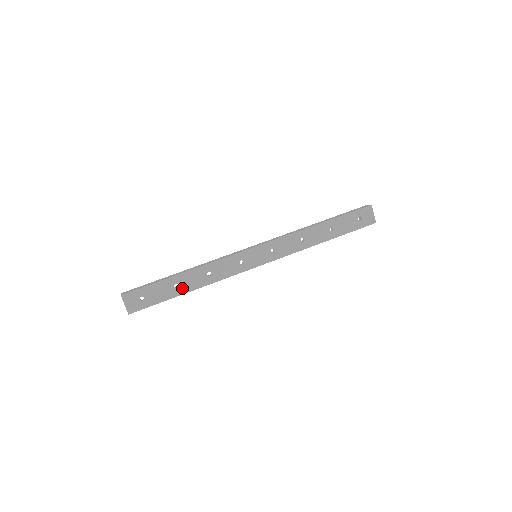
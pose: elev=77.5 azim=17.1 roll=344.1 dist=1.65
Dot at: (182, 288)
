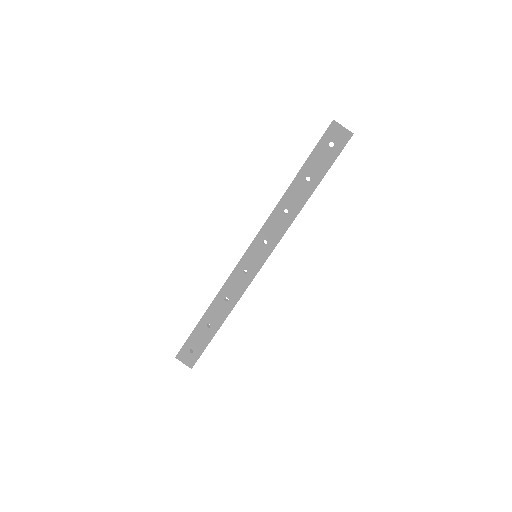
Dot at: (214, 325)
